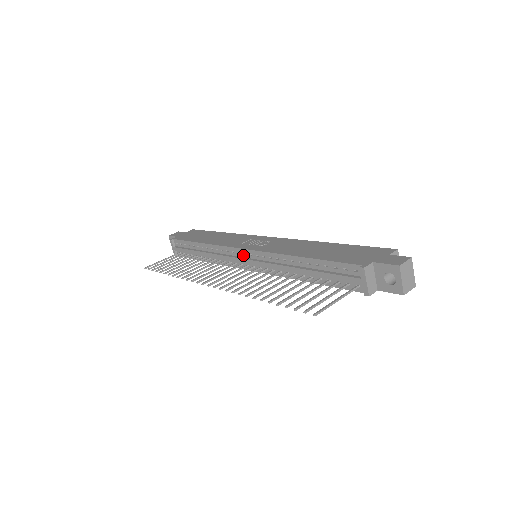
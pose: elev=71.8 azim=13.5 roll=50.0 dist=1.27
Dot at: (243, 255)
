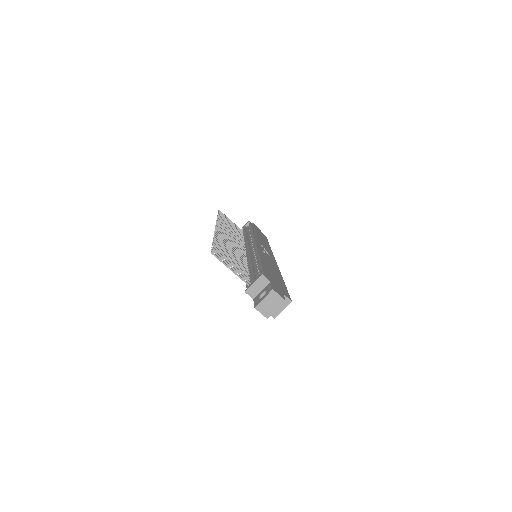
Dot at: (252, 245)
